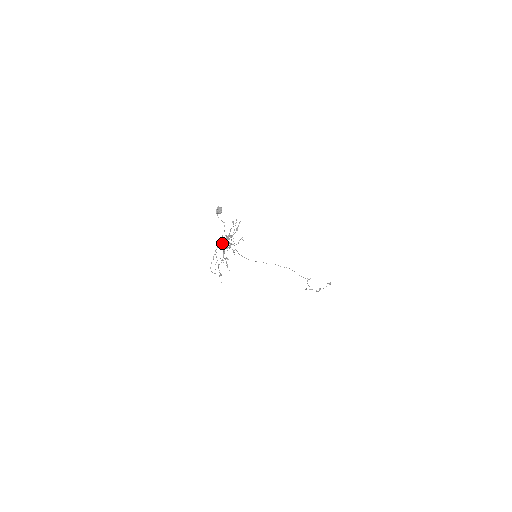
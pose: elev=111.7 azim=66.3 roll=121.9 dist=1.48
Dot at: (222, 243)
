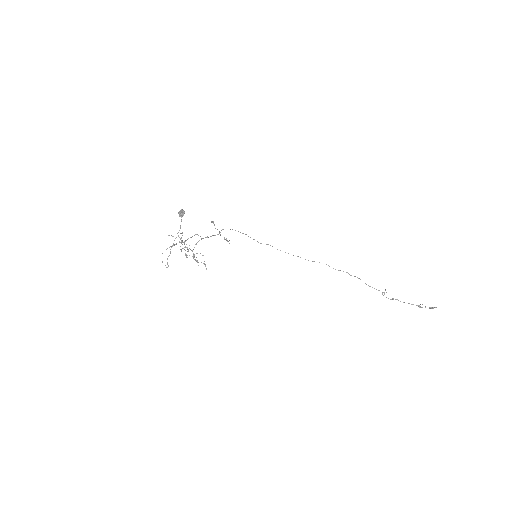
Dot at: occluded
